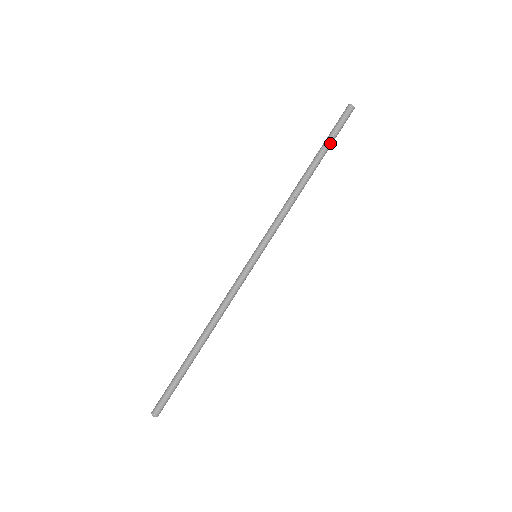
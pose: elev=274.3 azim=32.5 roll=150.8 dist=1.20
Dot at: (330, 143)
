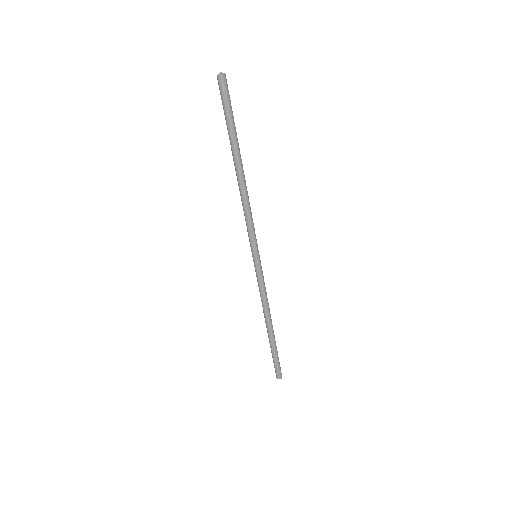
Dot at: (231, 129)
